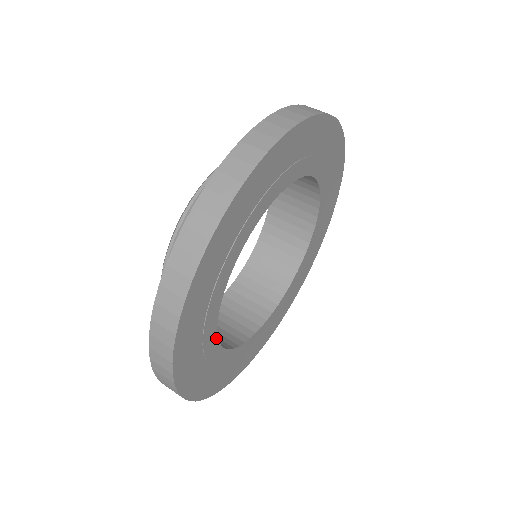
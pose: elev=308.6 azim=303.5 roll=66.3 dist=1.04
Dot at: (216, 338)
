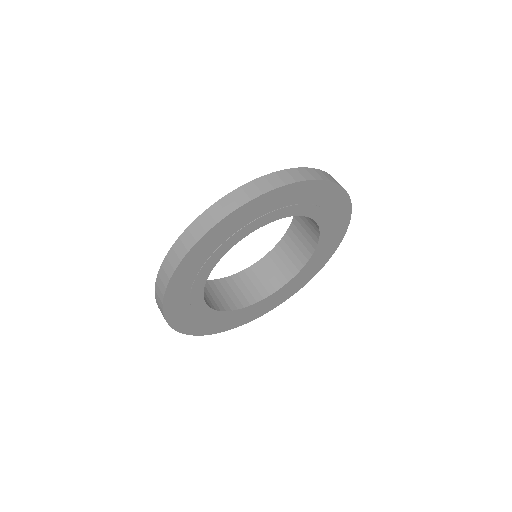
Dot at: (218, 311)
